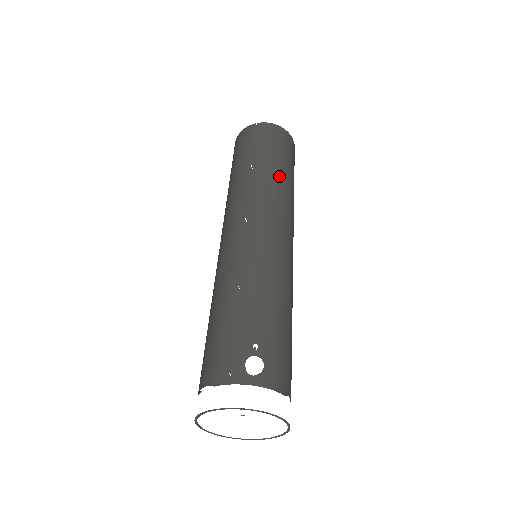
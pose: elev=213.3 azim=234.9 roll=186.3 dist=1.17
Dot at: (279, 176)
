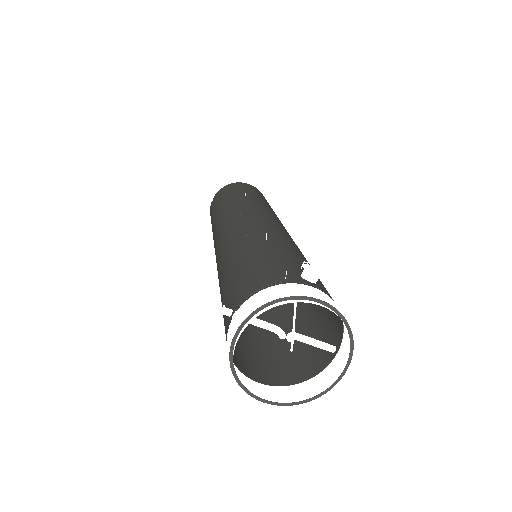
Dot at: (270, 207)
